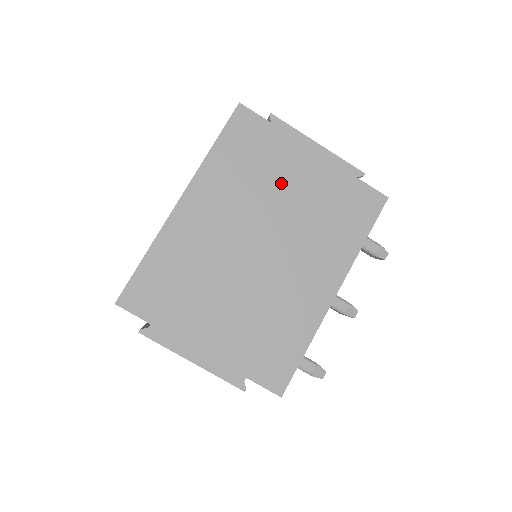
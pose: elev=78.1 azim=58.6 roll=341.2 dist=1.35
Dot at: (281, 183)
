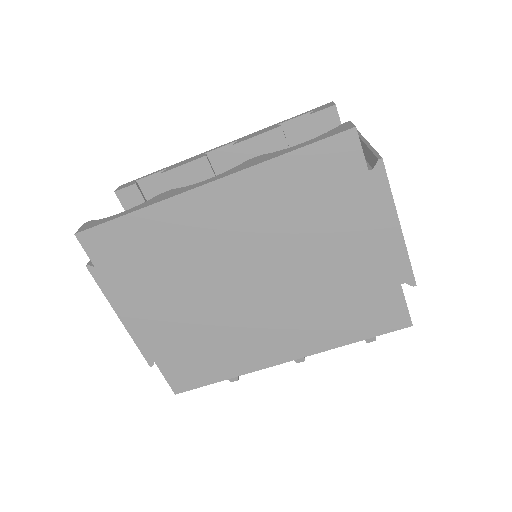
Dot at: (323, 242)
